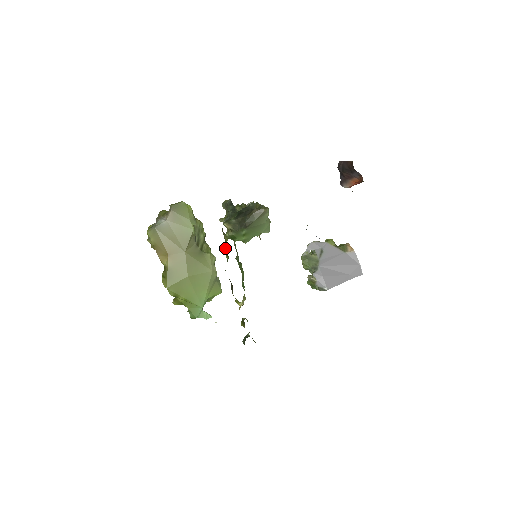
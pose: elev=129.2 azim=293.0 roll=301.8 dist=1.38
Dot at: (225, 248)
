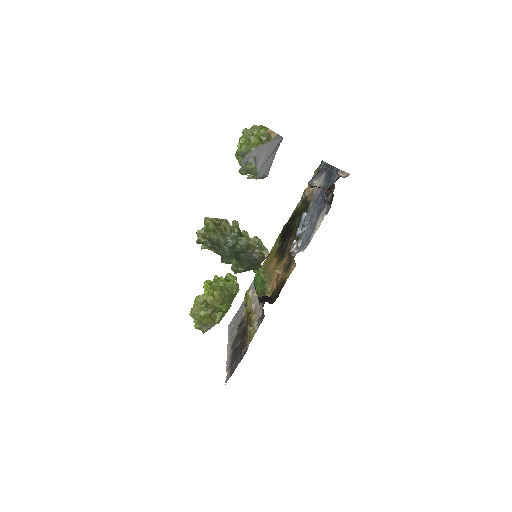
Dot at: occluded
